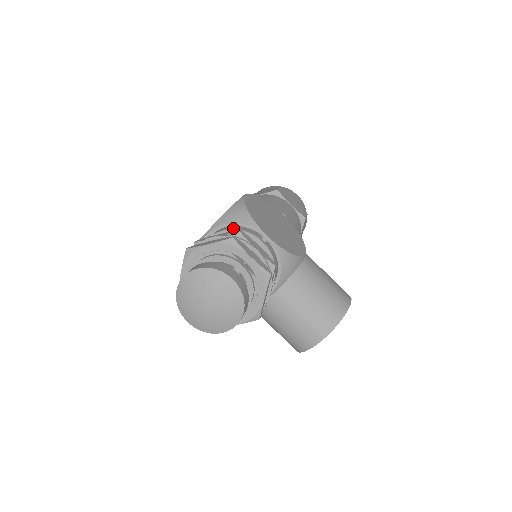
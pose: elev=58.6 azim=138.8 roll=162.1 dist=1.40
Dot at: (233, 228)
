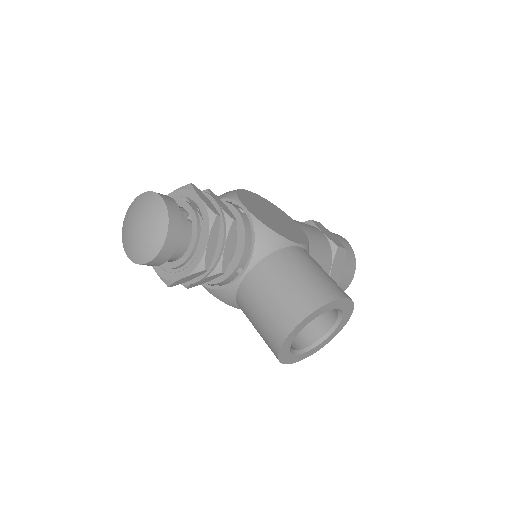
Dot at: occluded
